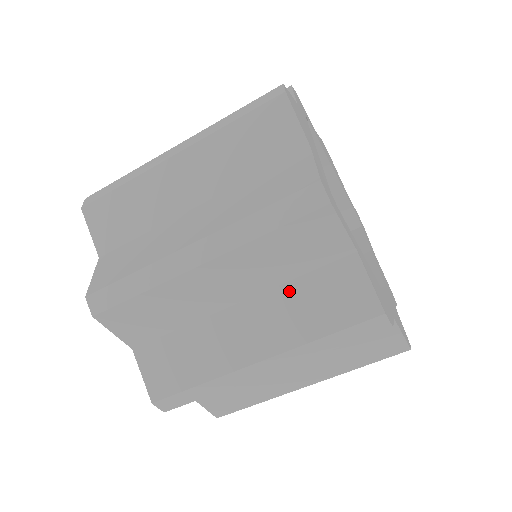
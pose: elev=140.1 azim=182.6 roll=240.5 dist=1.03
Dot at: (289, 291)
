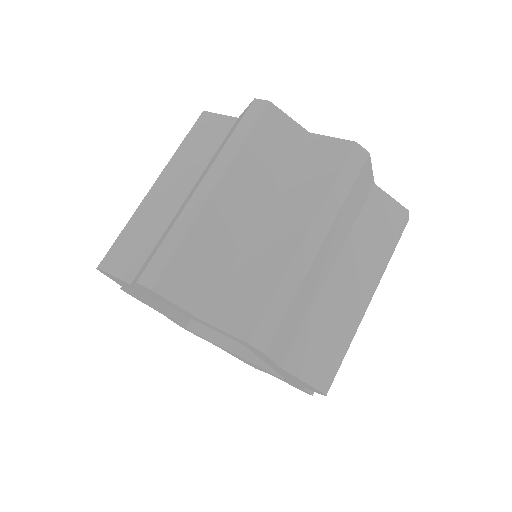
Dot at: (356, 235)
